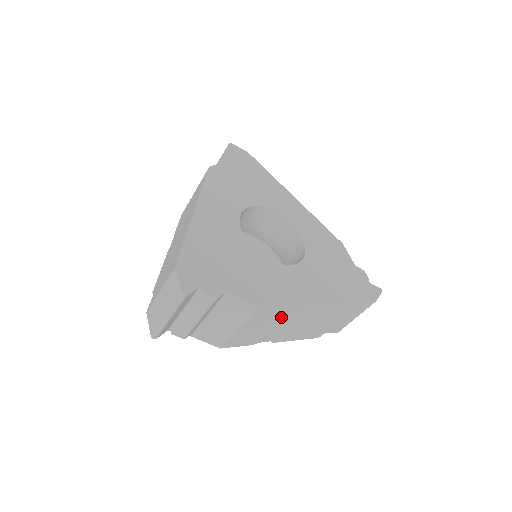
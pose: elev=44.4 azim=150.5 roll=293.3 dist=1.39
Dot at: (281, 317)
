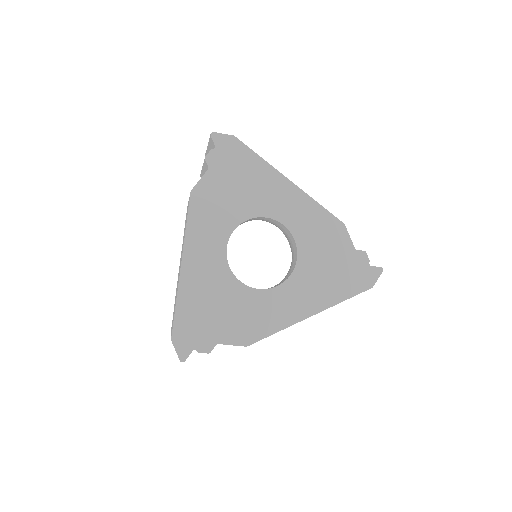
Dot at: occluded
